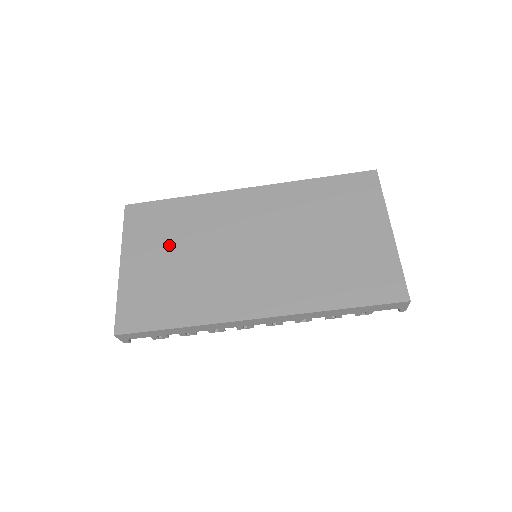
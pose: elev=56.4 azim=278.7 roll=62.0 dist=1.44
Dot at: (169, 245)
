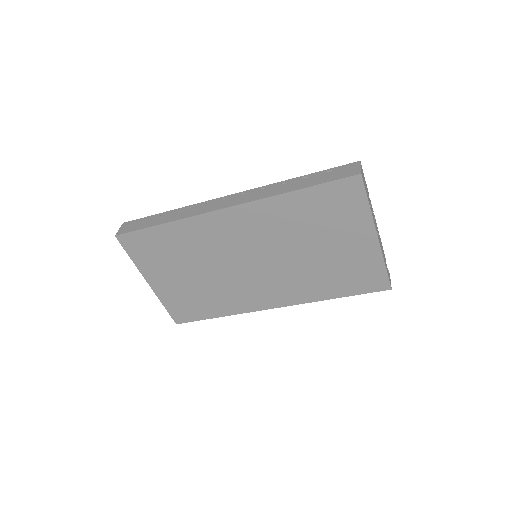
Dot at: (179, 266)
